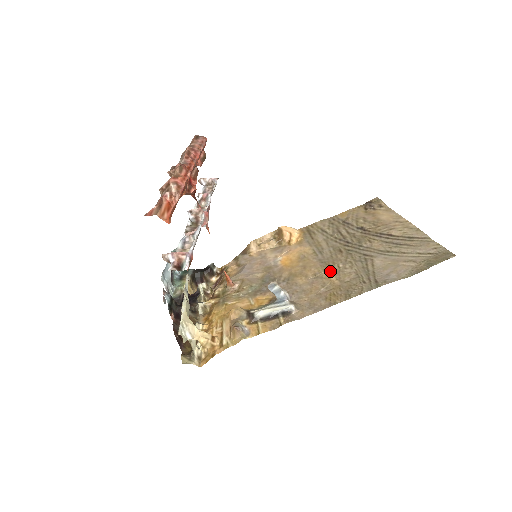
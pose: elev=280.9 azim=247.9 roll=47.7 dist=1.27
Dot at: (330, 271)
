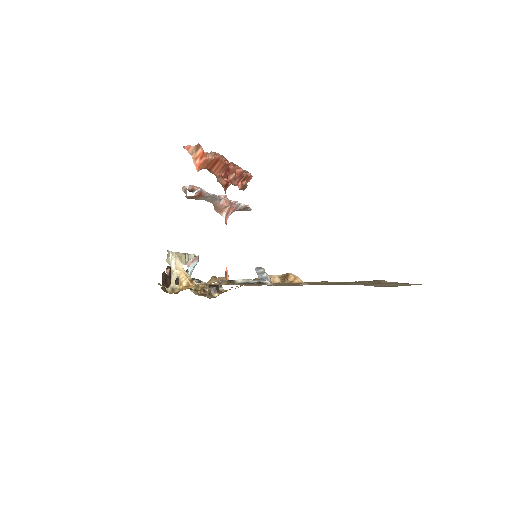
Dot at: (314, 283)
